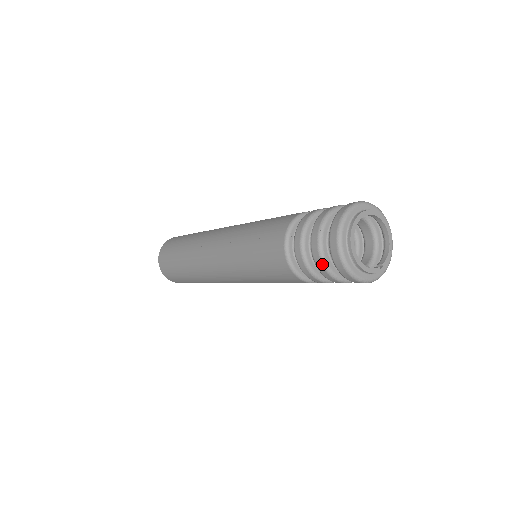
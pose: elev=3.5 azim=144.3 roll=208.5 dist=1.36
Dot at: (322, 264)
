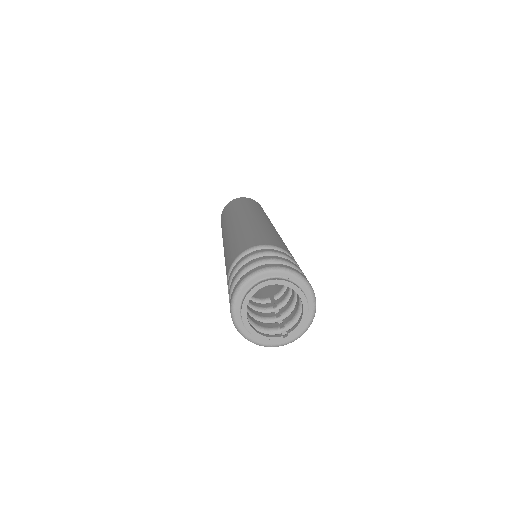
Dot at: occluded
